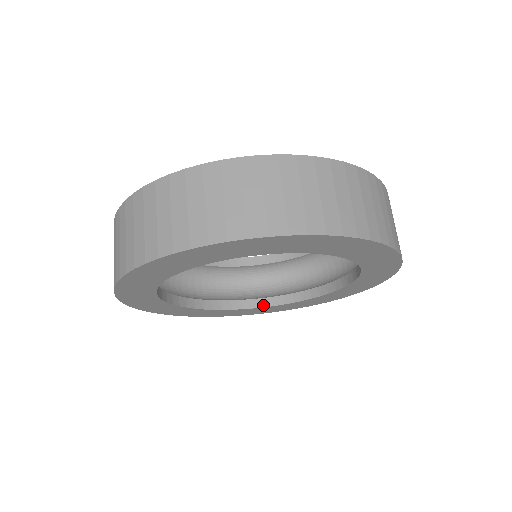
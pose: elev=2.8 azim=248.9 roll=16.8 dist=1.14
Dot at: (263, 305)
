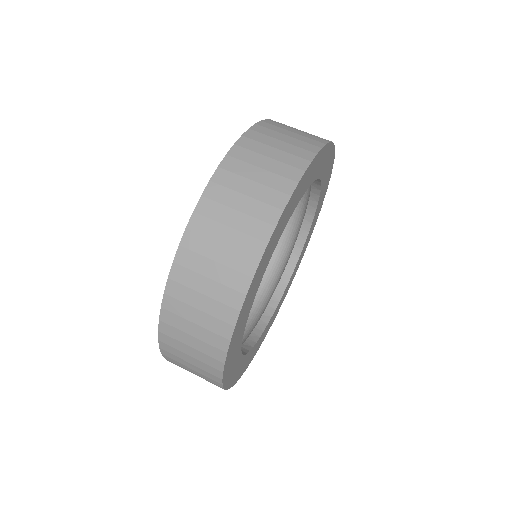
Dot at: (254, 341)
